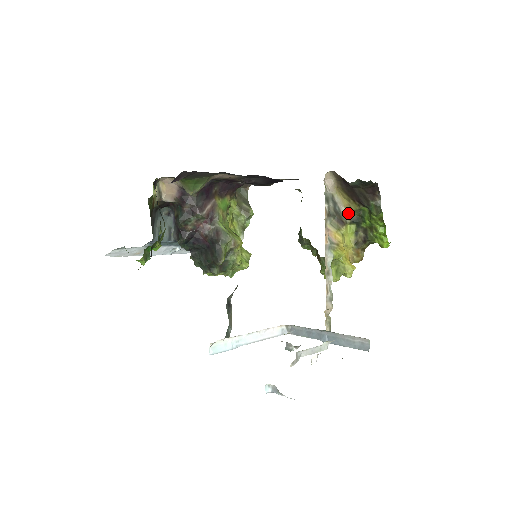
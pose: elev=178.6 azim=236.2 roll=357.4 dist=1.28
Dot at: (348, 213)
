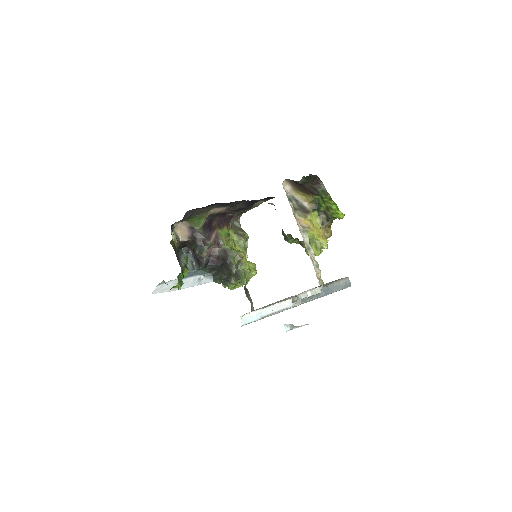
Dot at: (308, 204)
